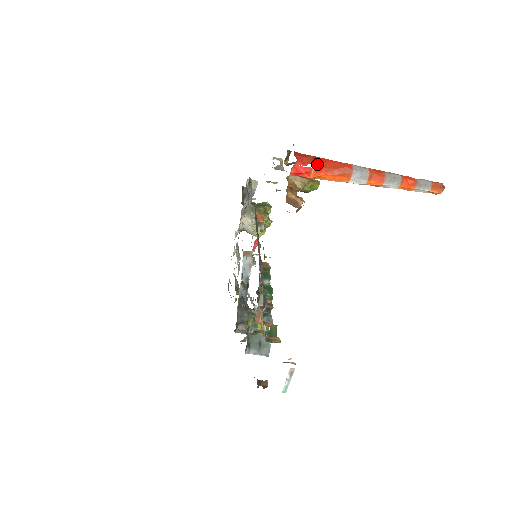
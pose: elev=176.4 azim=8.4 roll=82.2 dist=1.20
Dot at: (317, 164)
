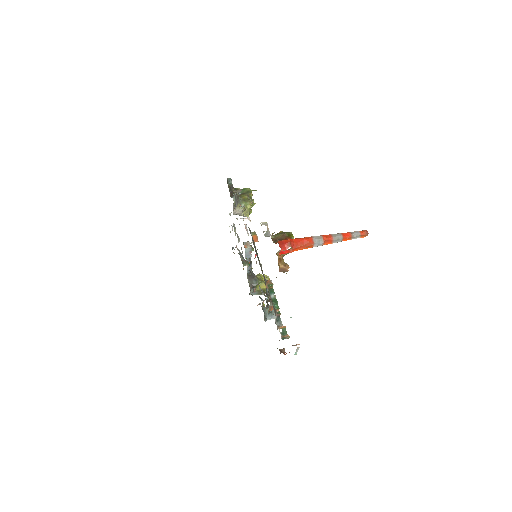
Dot at: (293, 246)
